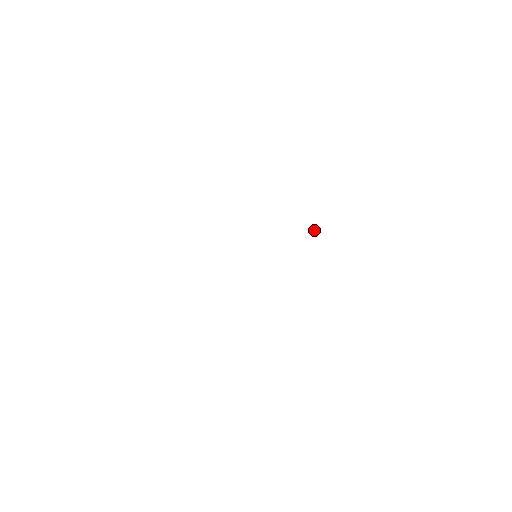
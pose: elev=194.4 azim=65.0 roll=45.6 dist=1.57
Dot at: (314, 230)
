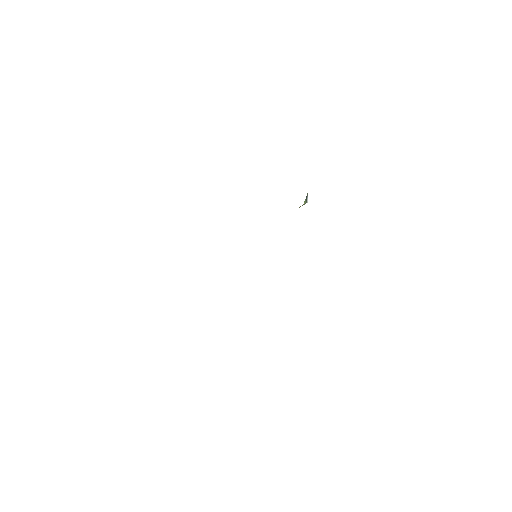
Dot at: occluded
